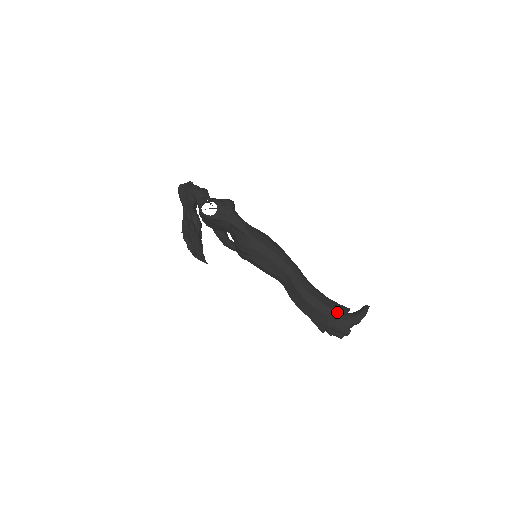
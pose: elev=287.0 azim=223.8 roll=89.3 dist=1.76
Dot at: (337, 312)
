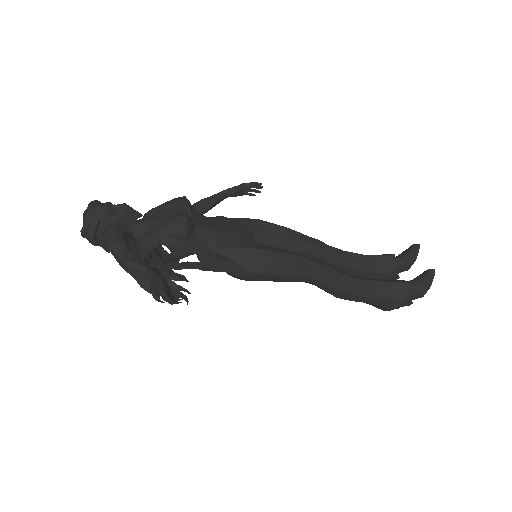
Dot at: (393, 301)
